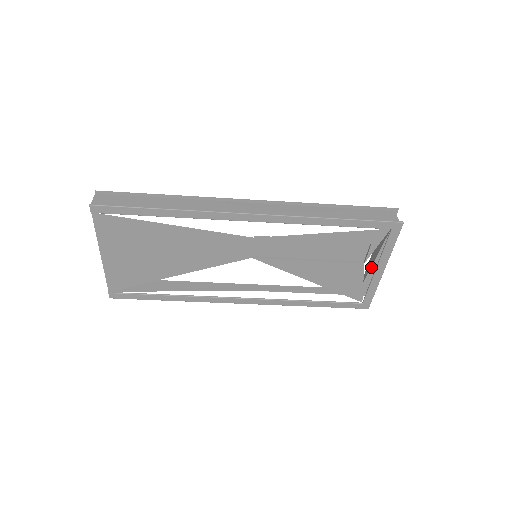
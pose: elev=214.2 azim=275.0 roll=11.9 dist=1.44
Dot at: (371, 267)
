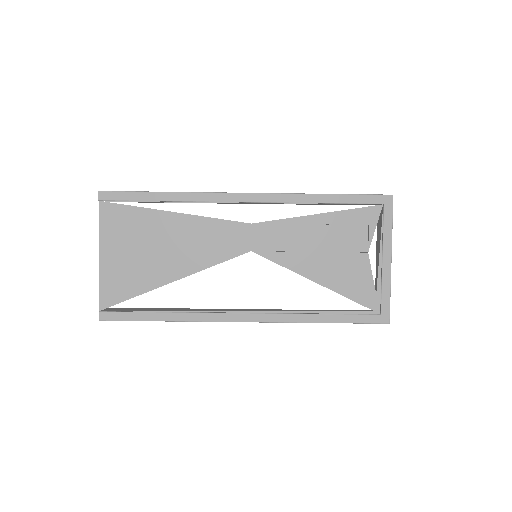
Dot at: (380, 275)
